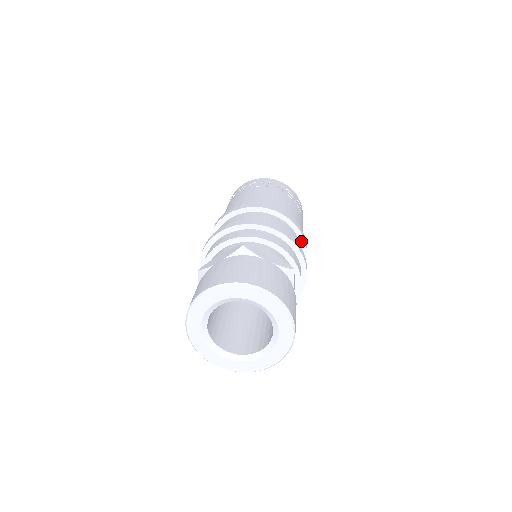
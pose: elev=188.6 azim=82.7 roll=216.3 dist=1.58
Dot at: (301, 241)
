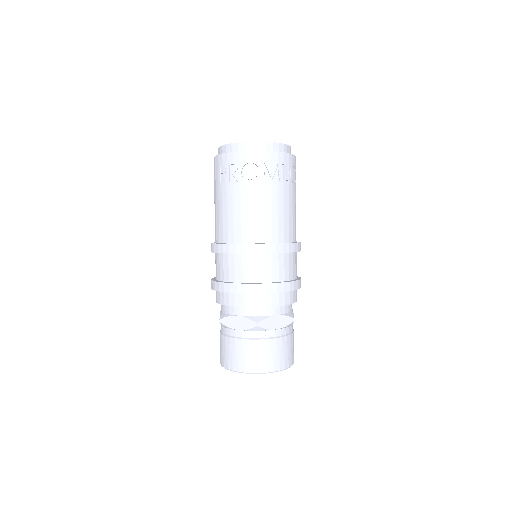
Dot at: occluded
